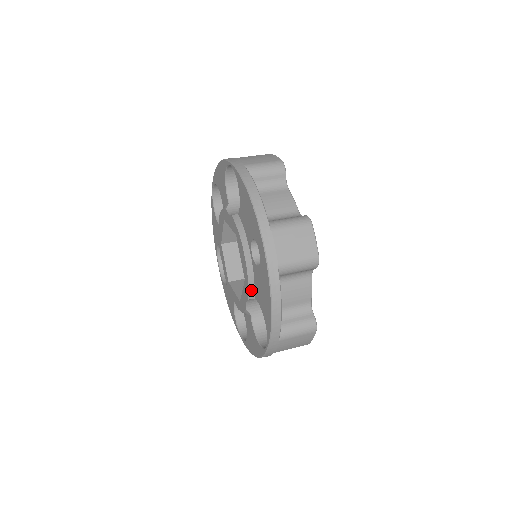
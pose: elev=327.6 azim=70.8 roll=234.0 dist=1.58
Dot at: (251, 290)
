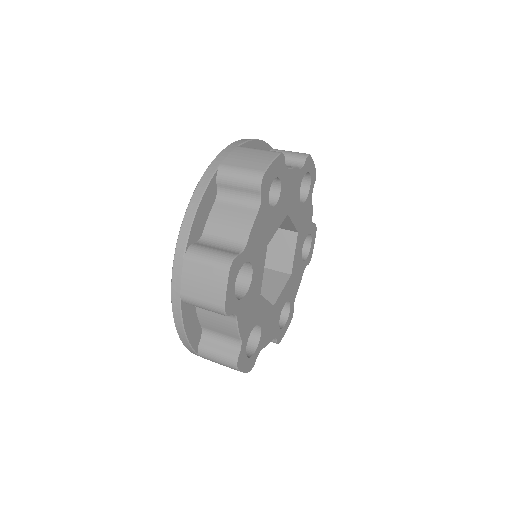
Dot at: occluded
